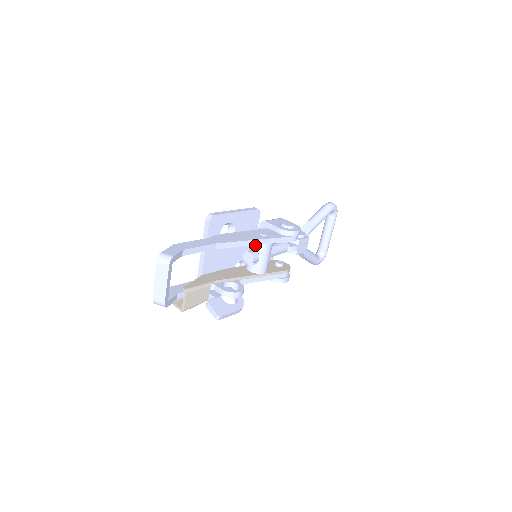
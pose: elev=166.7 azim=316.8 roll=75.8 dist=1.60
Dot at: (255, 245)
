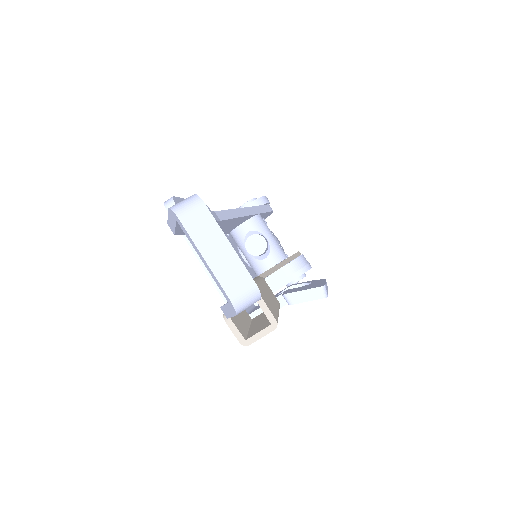
Dot at: (247, 227)
